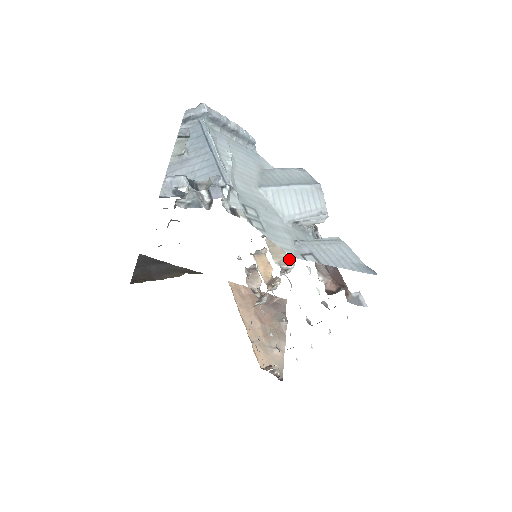
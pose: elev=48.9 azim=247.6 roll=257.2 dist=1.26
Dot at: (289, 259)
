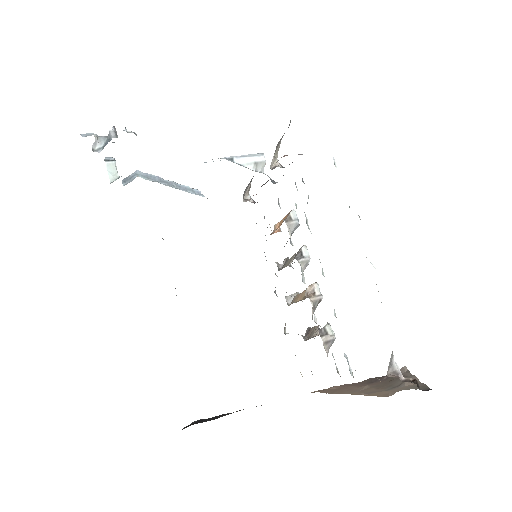
Dot at: (299, 249)
